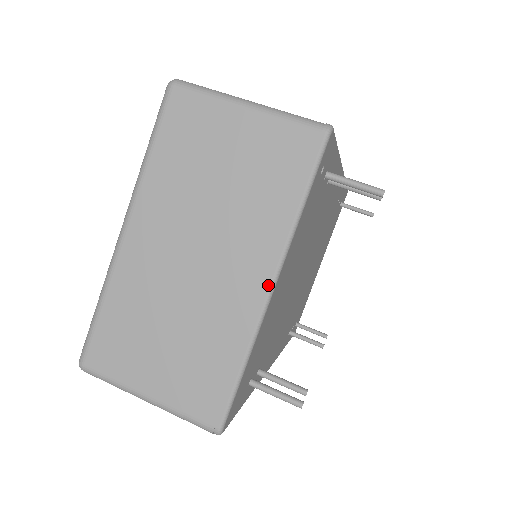
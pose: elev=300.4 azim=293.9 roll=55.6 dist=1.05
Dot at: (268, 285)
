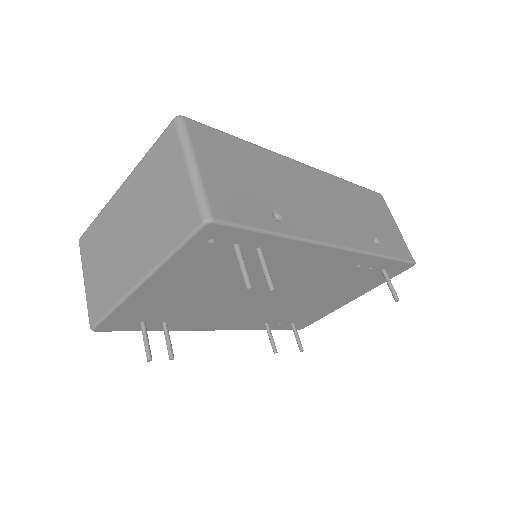
Dot at: (138, 281)
